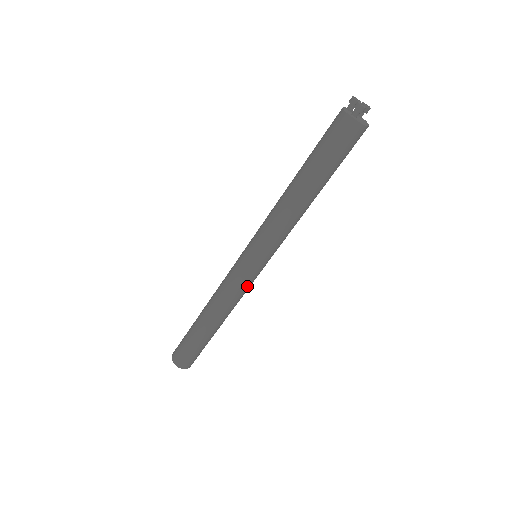
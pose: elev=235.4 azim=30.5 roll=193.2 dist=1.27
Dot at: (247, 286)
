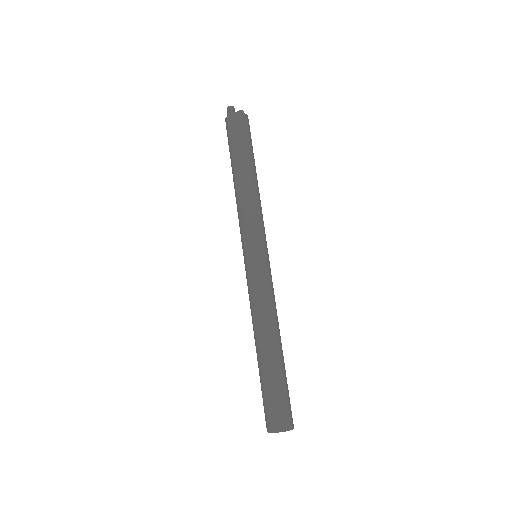
Dot at: (265, 282)
